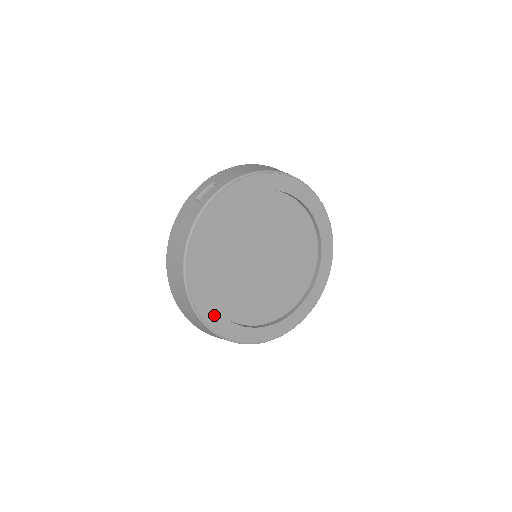
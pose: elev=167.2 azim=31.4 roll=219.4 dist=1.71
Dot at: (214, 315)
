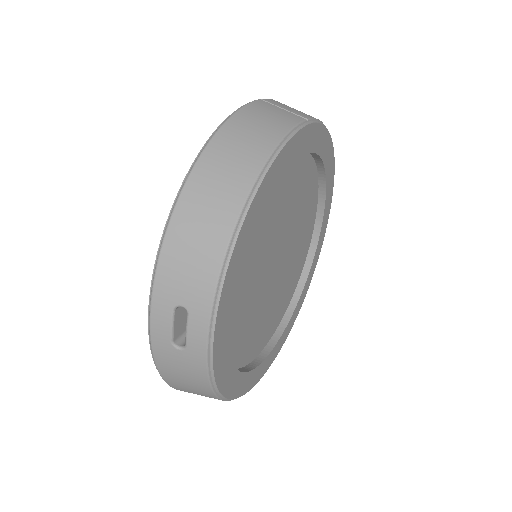
Dot at: (267, 361)
